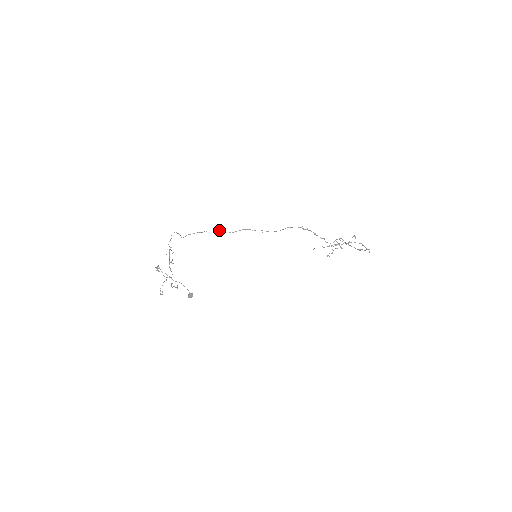
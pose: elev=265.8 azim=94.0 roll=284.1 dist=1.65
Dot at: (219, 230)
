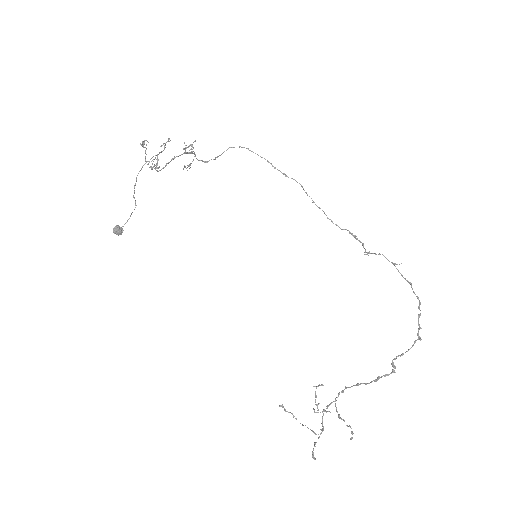
Dot at: (273, 166)
